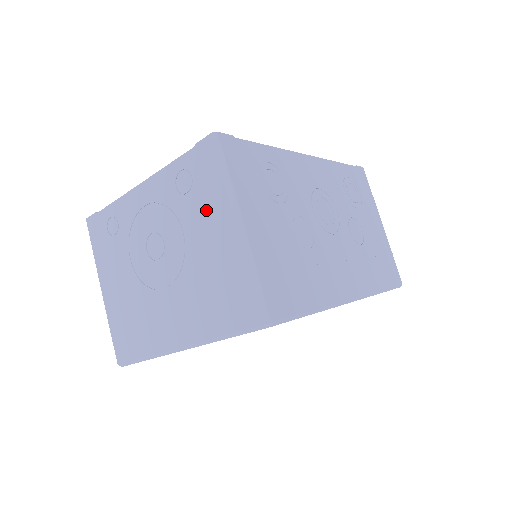
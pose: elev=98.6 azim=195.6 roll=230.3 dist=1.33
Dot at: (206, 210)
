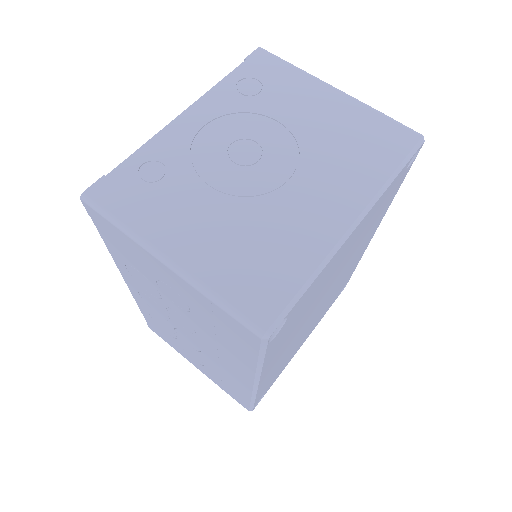
Dot at: (294, 93)
